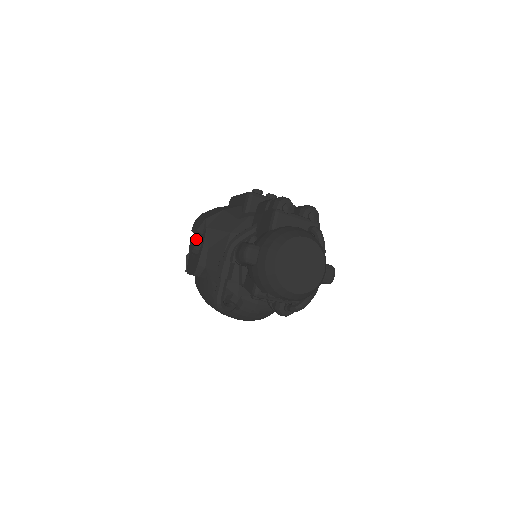
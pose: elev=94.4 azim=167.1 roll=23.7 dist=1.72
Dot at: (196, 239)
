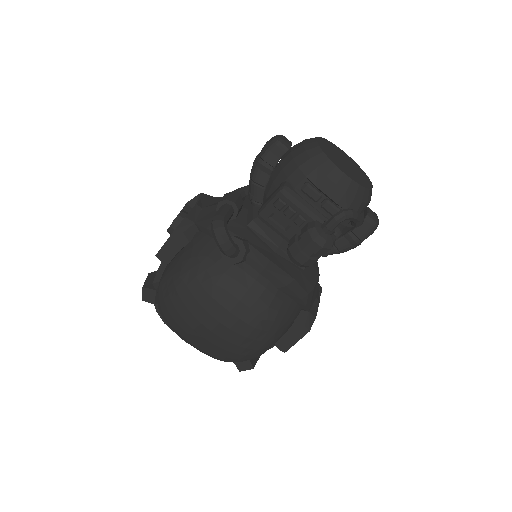
Dot at: (183, 210)
